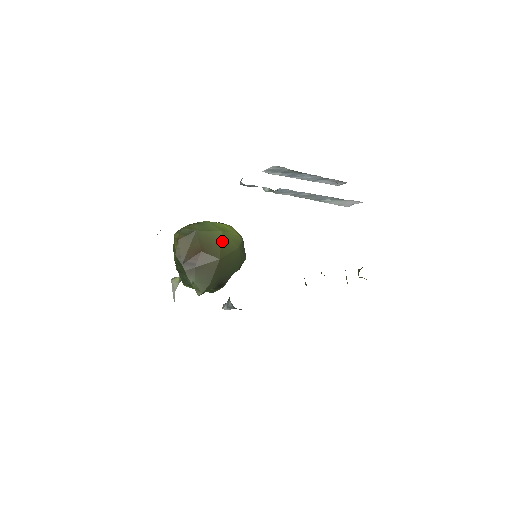
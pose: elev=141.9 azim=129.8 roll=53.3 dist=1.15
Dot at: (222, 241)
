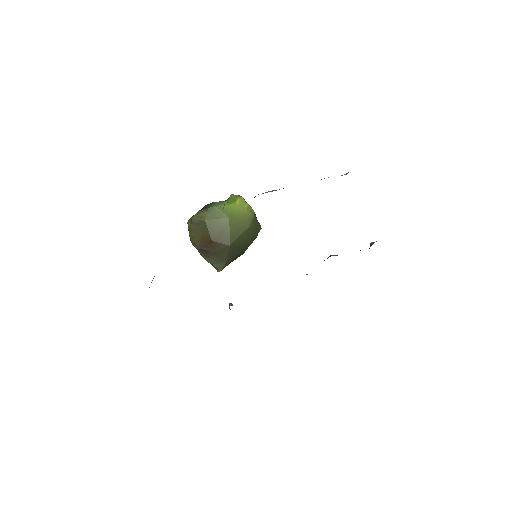
Dot at: (231, 227)
